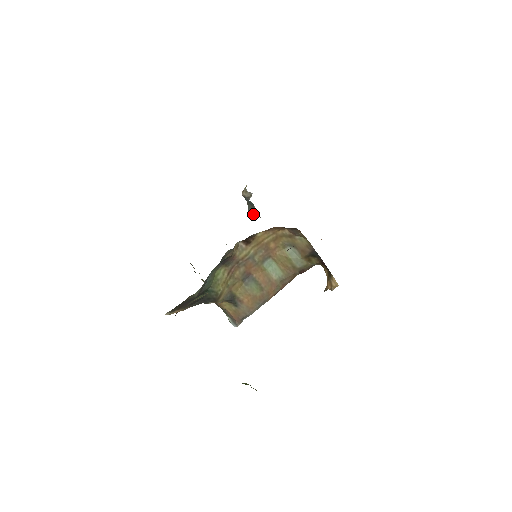
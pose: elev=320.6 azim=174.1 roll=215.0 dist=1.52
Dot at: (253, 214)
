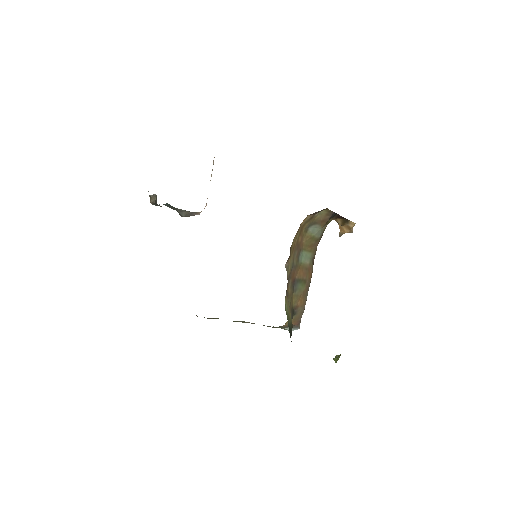
Dot at: (188, 216)
